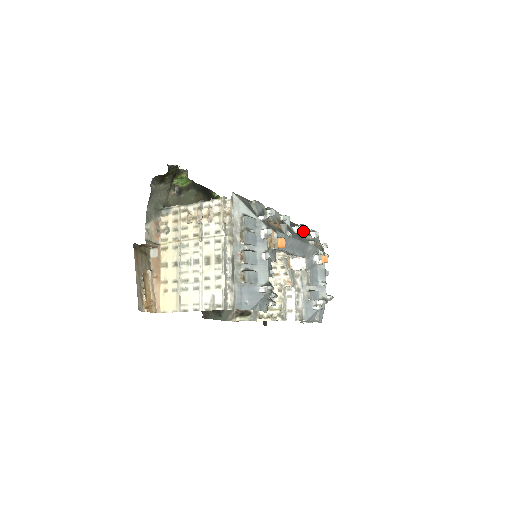
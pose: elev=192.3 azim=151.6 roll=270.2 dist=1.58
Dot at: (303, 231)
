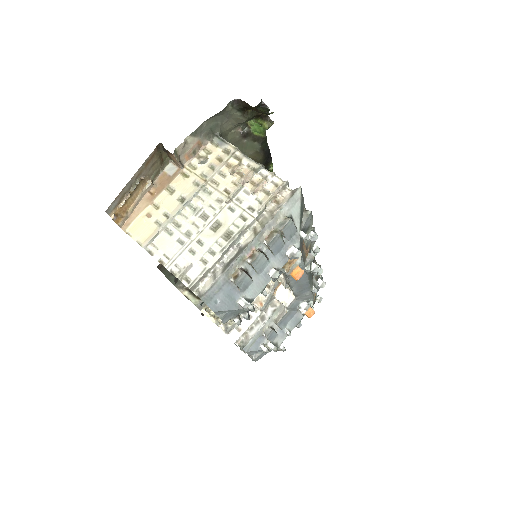
Dot at: (318, 274)
